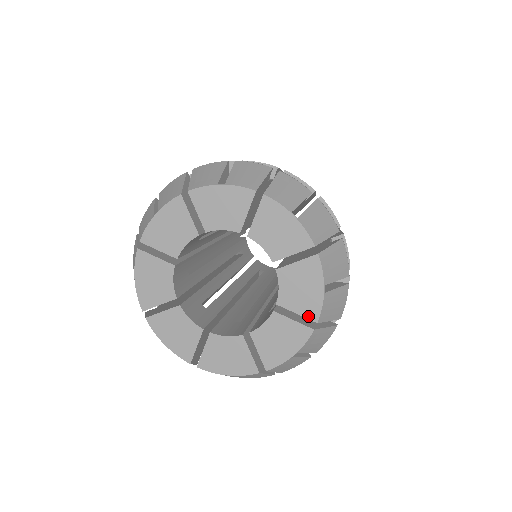
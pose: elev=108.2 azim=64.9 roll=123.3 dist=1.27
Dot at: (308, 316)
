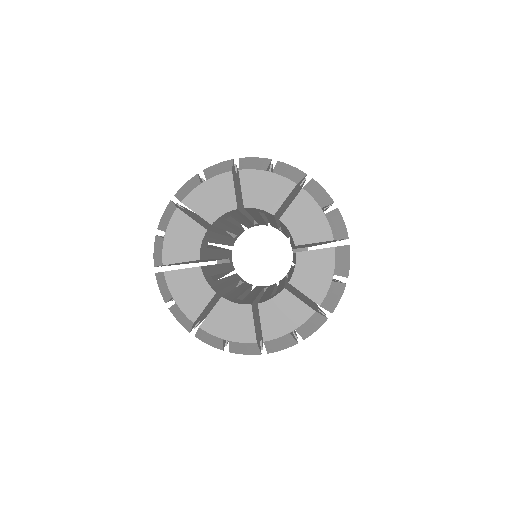
Dot at: (324, 239)
